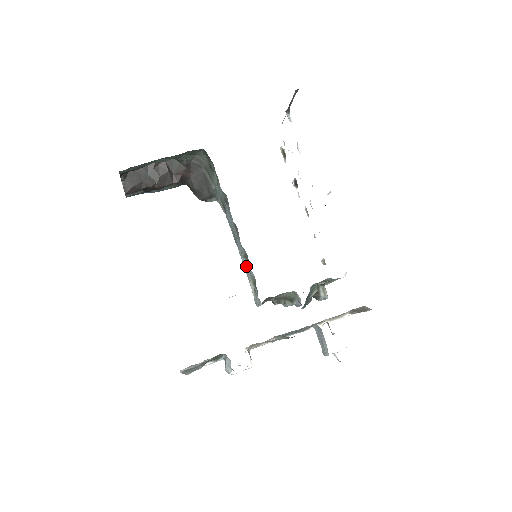
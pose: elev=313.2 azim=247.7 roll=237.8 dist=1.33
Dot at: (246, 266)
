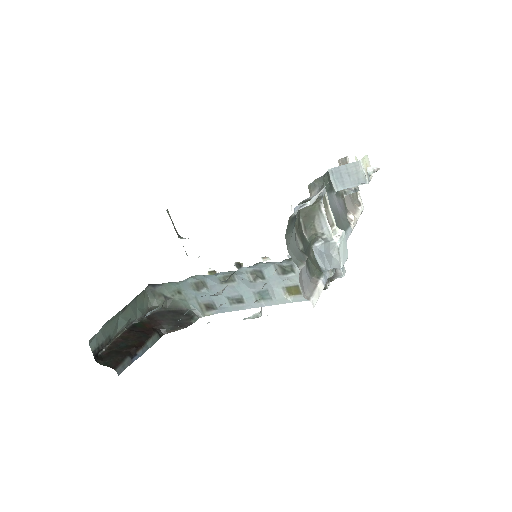
Dot at: (270, 298)
